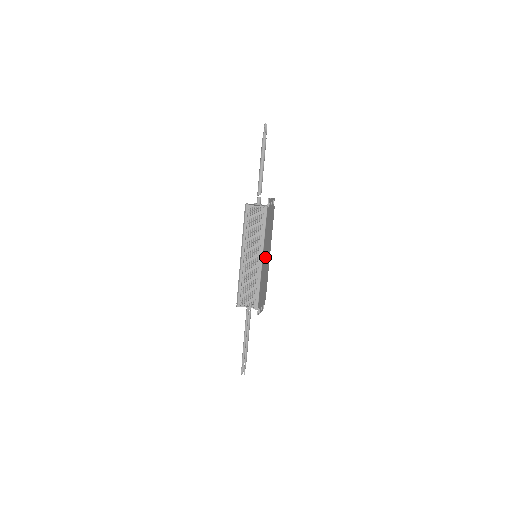
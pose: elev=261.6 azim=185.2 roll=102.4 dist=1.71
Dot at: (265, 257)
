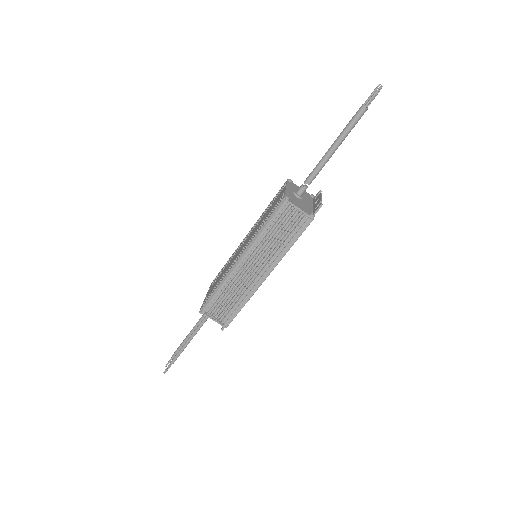
Dot at: occluded
